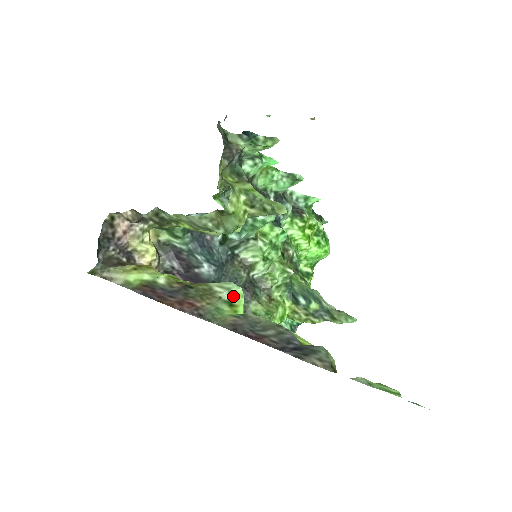
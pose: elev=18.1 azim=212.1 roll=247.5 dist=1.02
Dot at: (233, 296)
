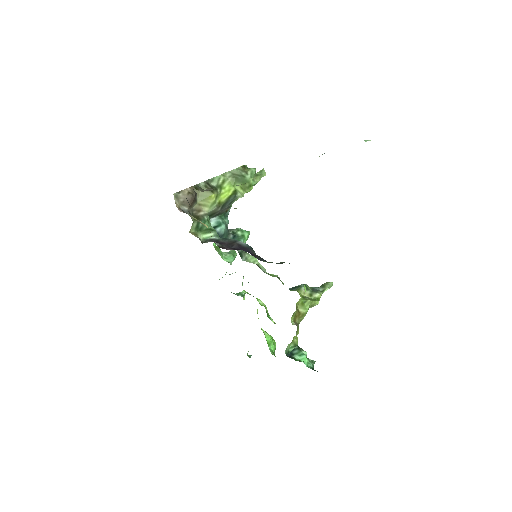
Dot at: occluded
